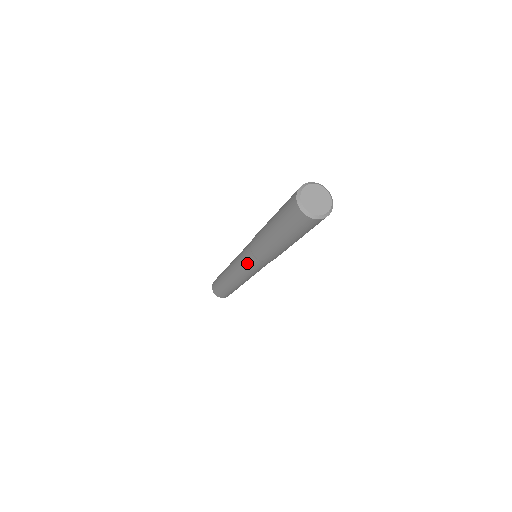
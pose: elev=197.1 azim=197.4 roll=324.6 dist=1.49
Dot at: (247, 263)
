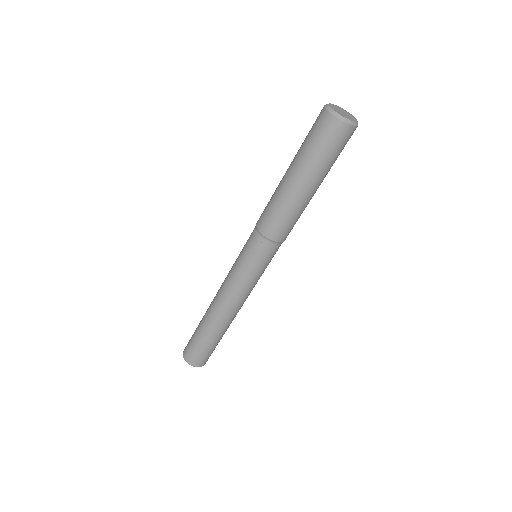
Dot at: (244, 247)
